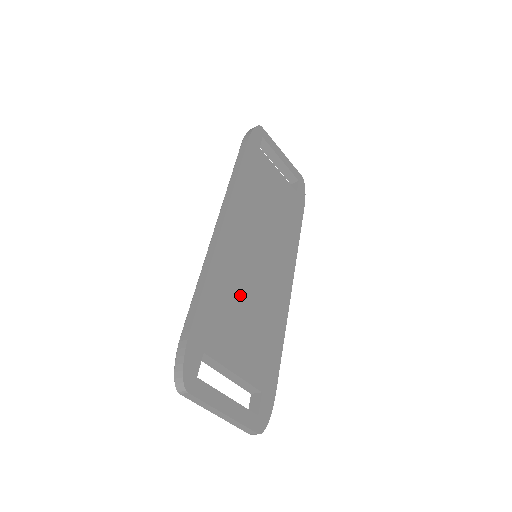
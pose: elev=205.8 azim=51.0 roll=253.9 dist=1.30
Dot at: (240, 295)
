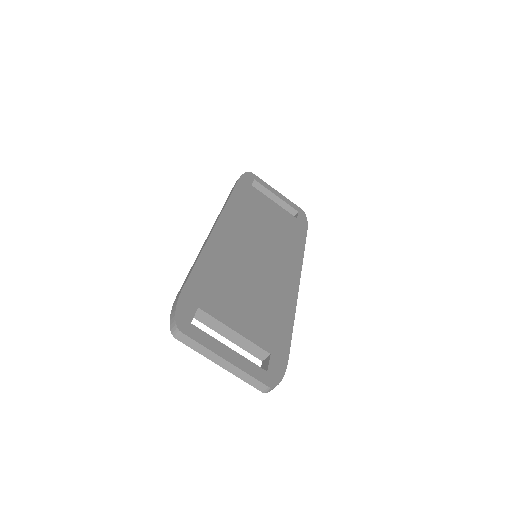
Dot at: (237, 276)
